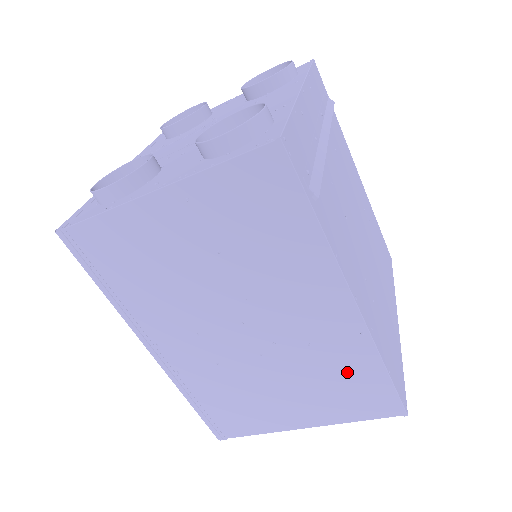
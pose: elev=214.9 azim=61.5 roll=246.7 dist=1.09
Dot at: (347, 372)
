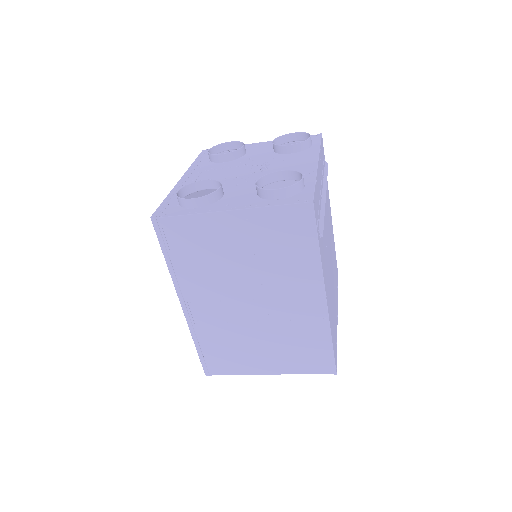
Dot at: (308, 341)
